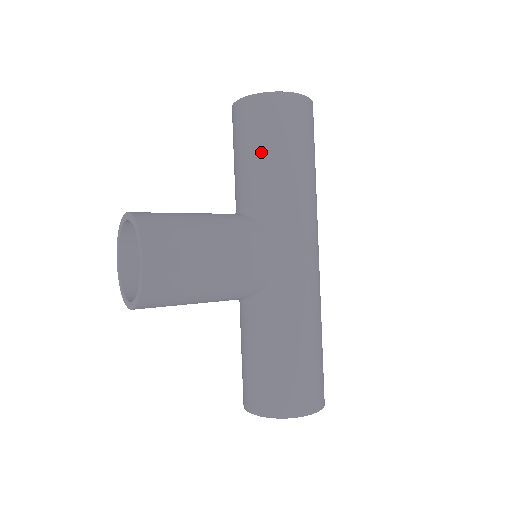
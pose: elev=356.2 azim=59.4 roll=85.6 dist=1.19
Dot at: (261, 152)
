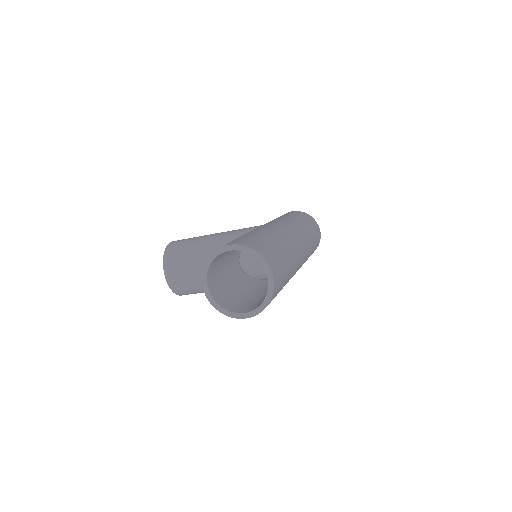
Dot at: occluded
